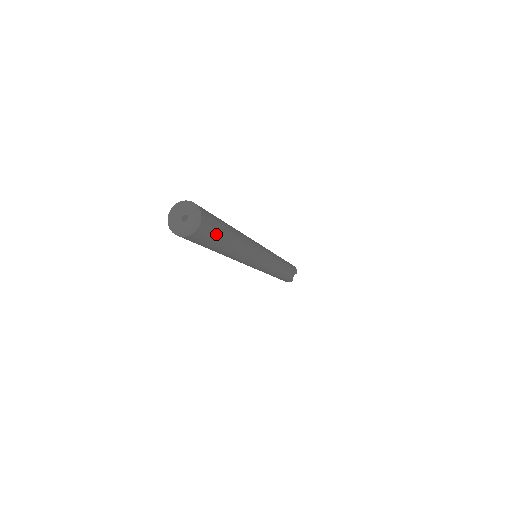
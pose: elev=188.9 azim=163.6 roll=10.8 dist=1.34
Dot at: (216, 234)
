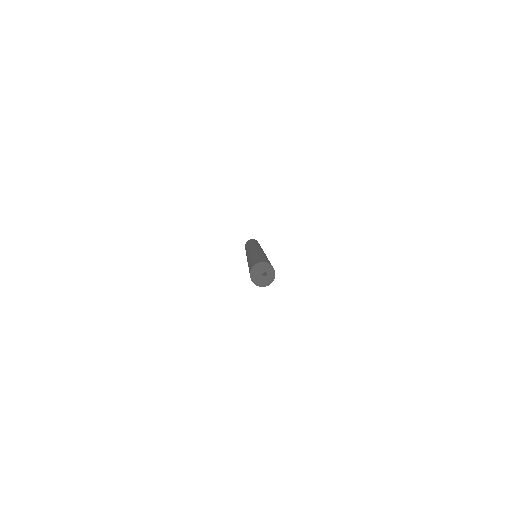
Dot at: occluded
